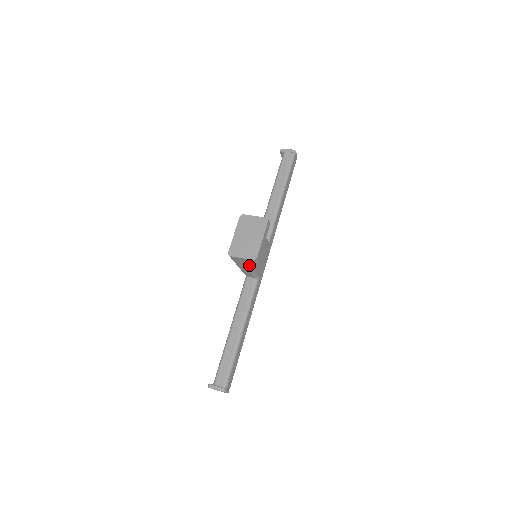
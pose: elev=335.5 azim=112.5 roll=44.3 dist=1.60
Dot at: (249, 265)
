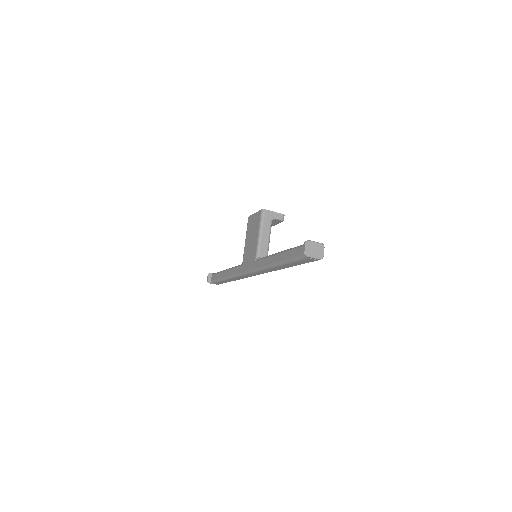
Dot at: (270, 233)
